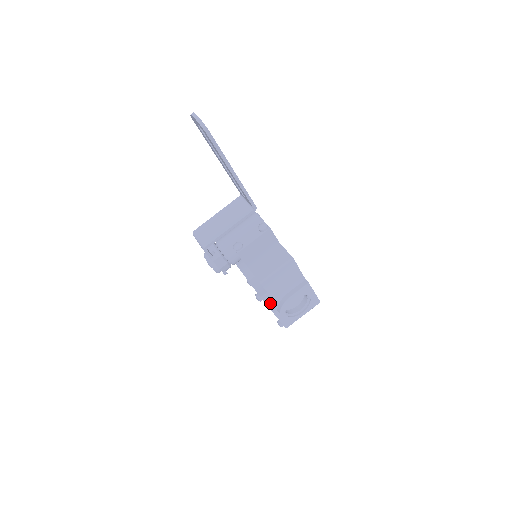
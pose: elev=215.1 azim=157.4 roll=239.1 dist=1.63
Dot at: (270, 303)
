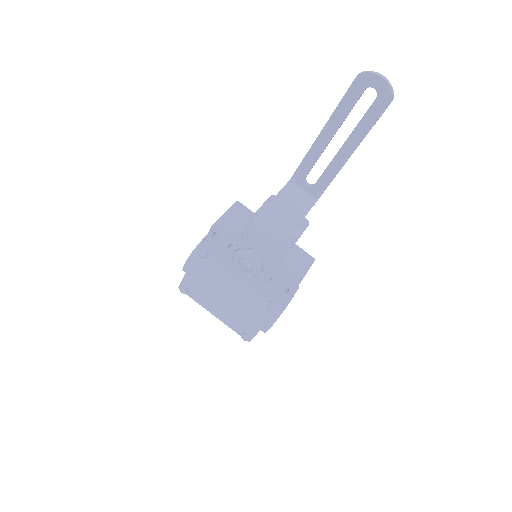
Dot at: occluded
